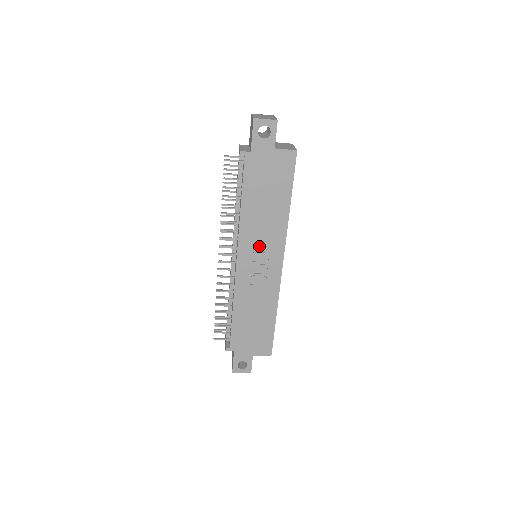
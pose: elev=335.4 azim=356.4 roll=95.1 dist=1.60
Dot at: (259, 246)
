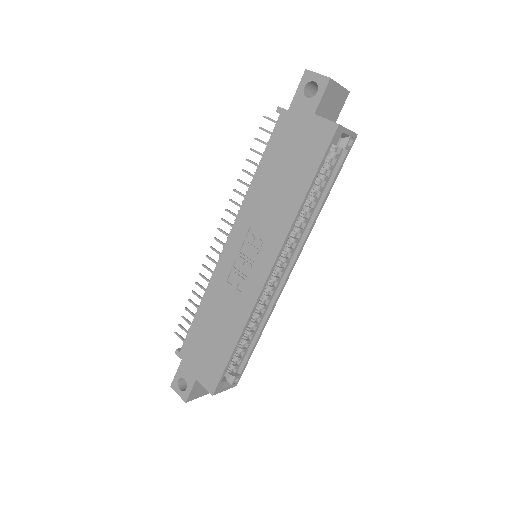
Dot at: (254, 236)
